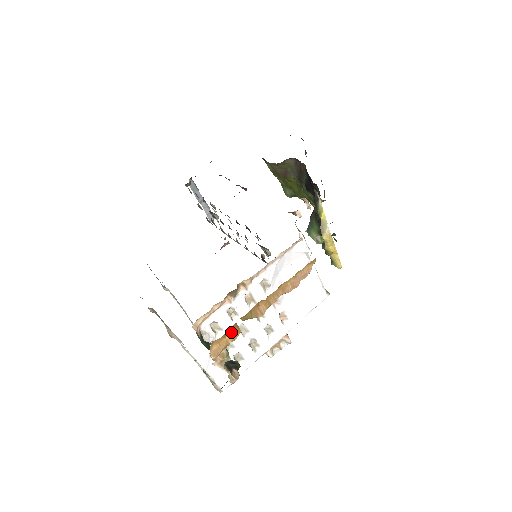
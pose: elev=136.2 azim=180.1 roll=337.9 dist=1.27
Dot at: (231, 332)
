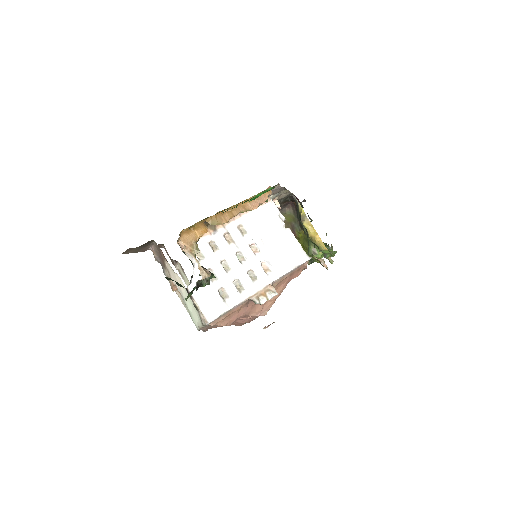
Dot at: (199, 228)
